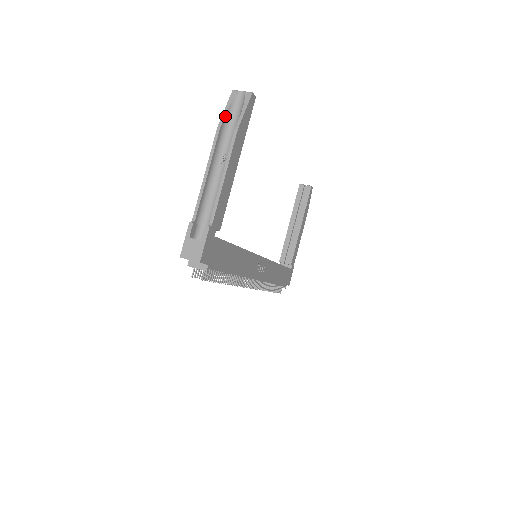
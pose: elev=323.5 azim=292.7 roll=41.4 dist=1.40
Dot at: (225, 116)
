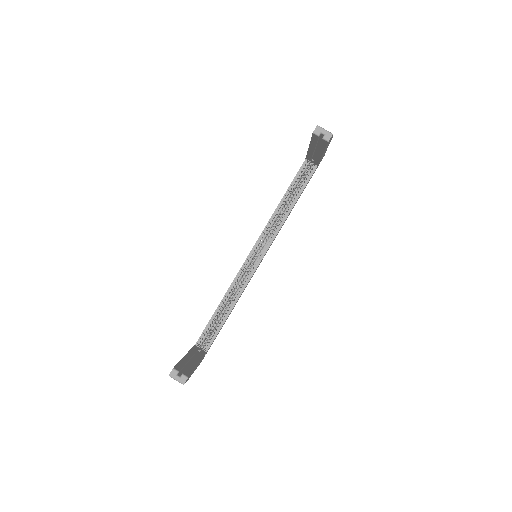
Dot at: occluded
